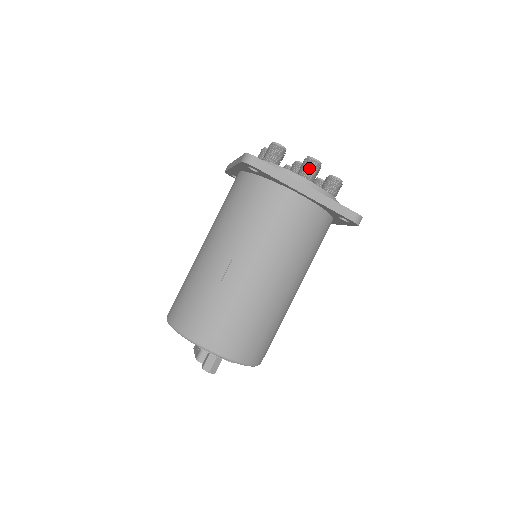
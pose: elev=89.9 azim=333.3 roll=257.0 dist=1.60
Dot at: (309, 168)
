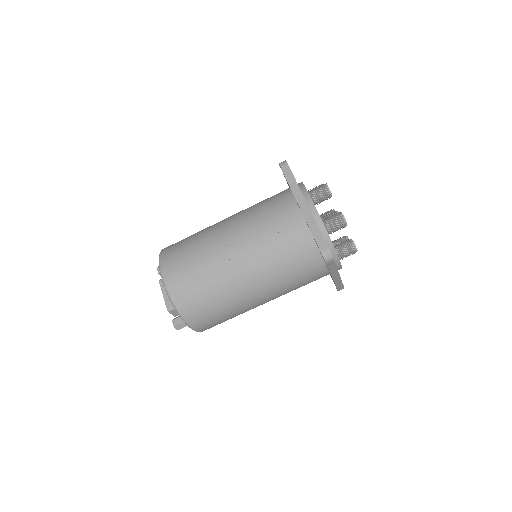
Dot at: (349, 254)
